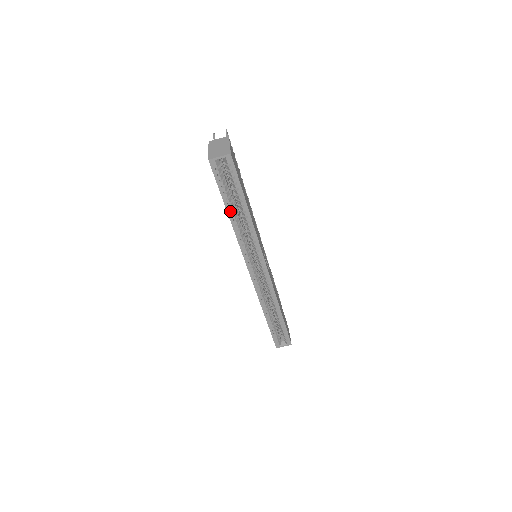
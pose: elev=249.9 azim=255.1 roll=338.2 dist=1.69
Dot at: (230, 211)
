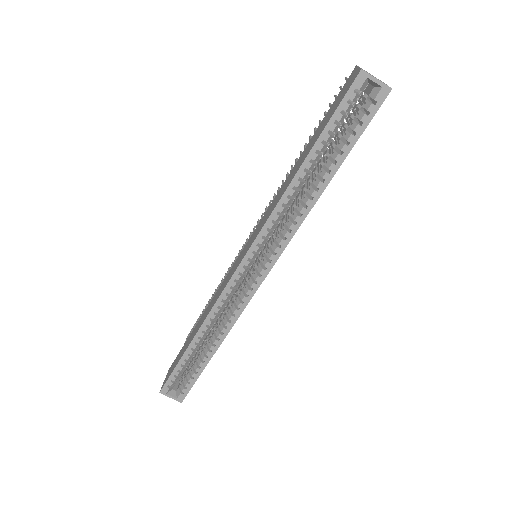
Dot at: (309, 163)
